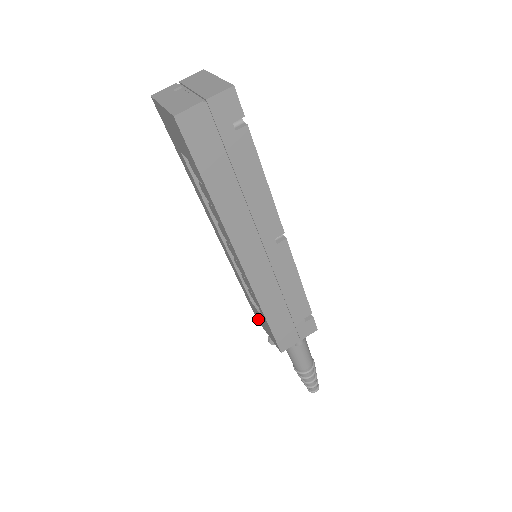
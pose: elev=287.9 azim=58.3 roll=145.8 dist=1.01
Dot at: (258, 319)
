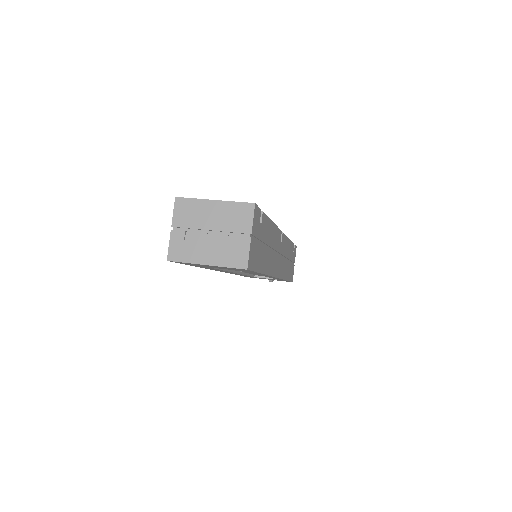
Dot at: occluded
